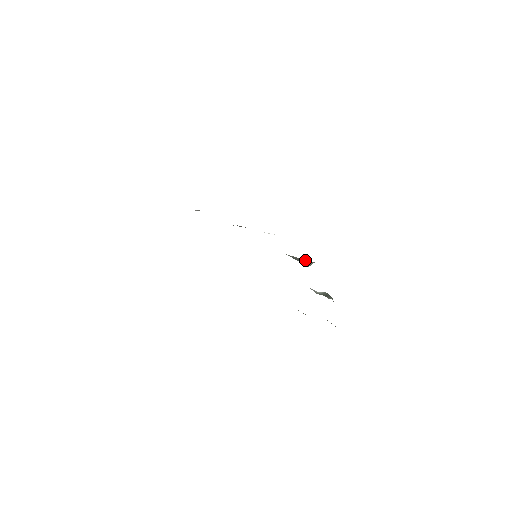
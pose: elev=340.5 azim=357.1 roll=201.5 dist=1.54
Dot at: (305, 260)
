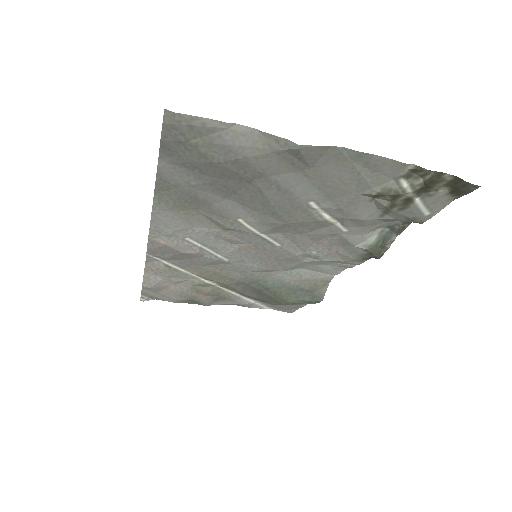
Dot at: (316, 284)
